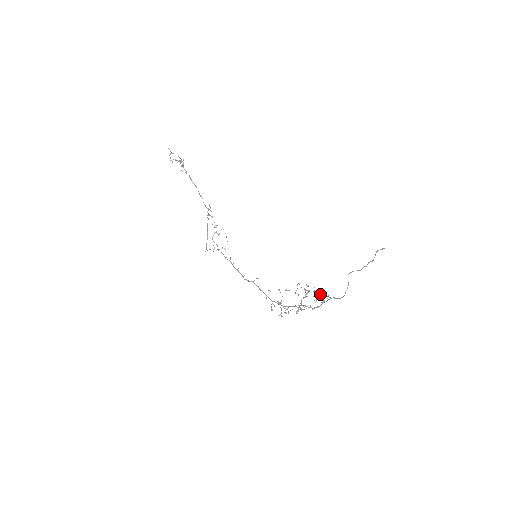
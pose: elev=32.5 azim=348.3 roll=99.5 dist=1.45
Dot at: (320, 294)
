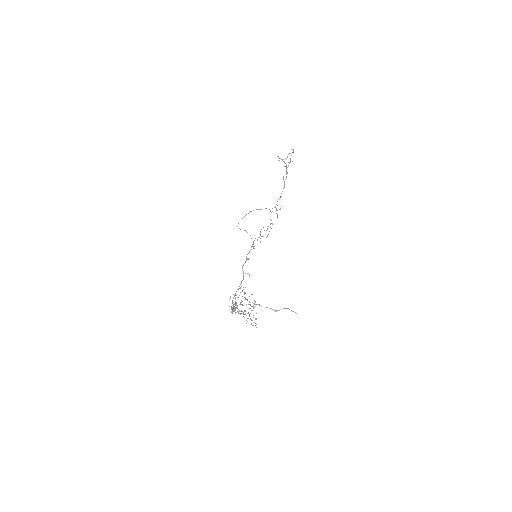
Dot at: (236, 303)
